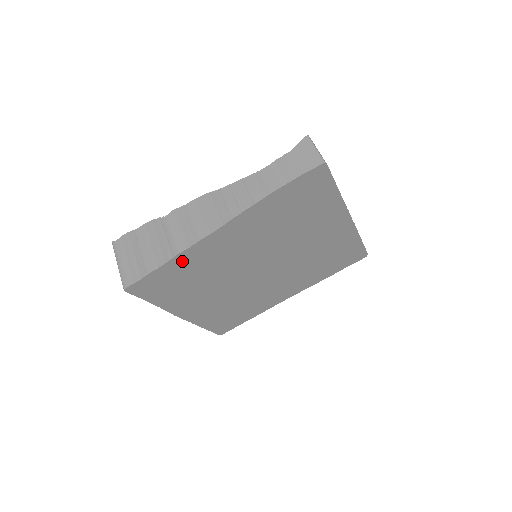
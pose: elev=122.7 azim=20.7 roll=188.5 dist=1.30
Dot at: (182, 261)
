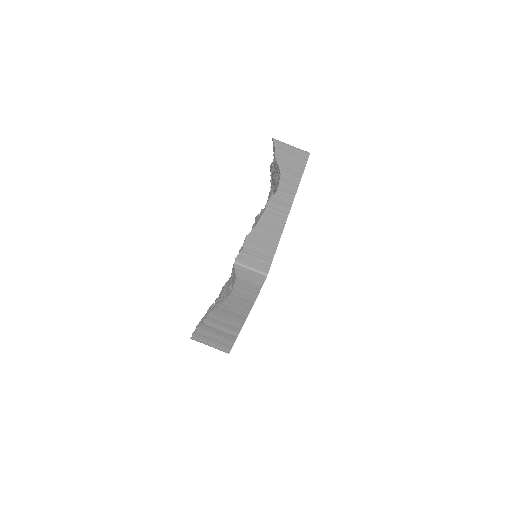
Dot at: occluded
